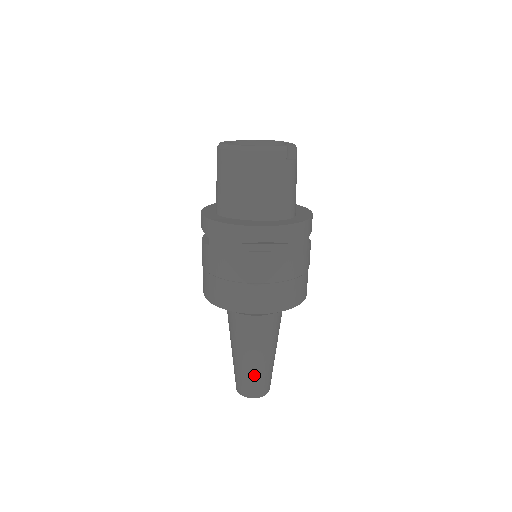
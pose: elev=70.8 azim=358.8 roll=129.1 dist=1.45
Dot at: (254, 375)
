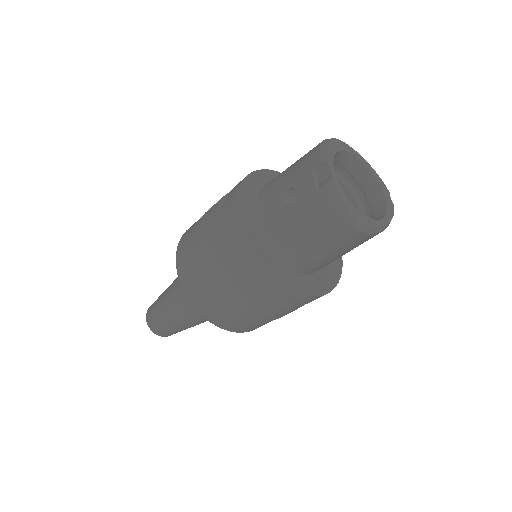
Dot at: occluded
